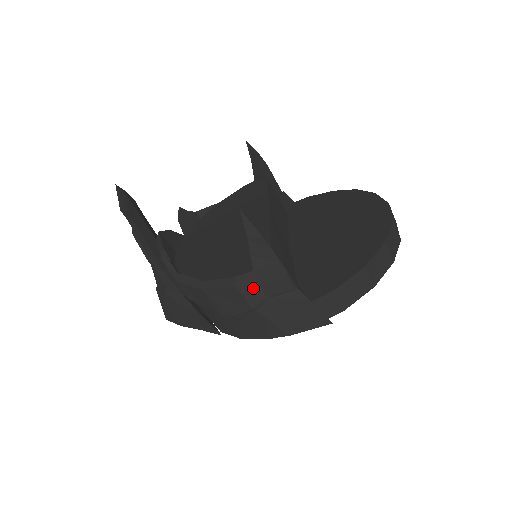
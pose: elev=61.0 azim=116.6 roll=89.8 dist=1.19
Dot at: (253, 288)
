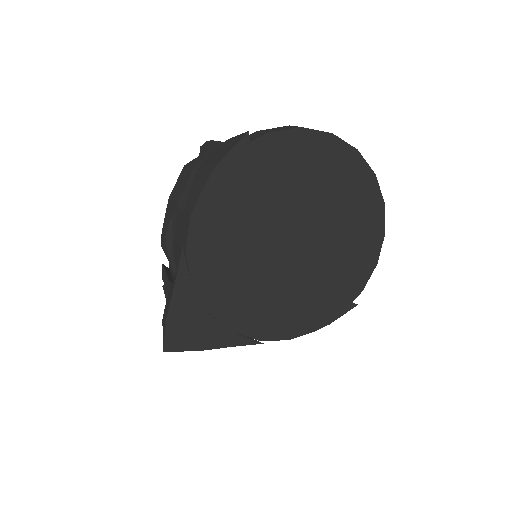
Dot at: (196, 161)
